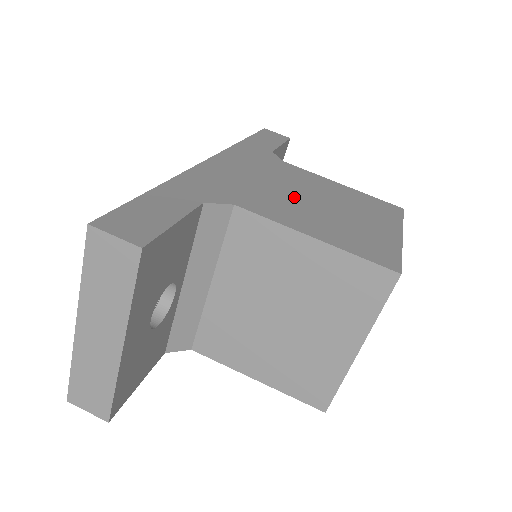
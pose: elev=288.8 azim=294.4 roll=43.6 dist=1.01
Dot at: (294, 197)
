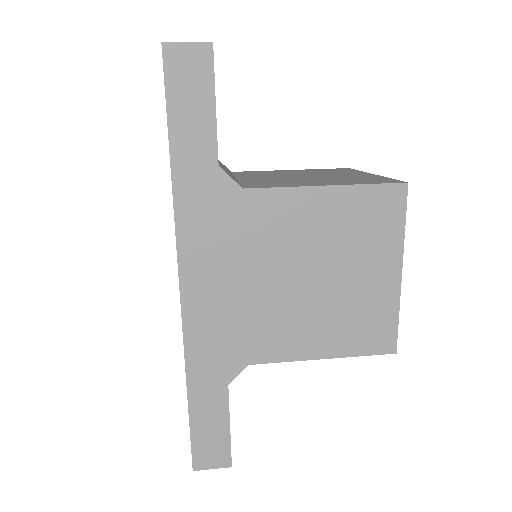
Dot at: occluded
